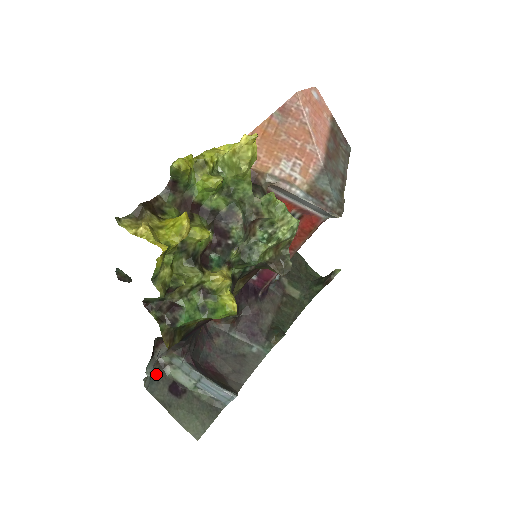
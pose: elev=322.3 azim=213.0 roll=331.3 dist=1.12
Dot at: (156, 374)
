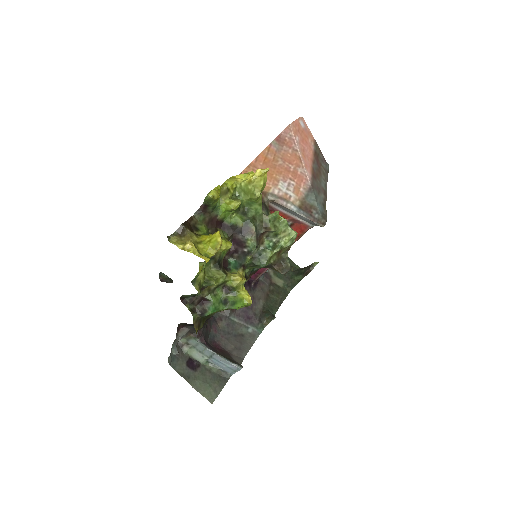
Dot at: occluded
